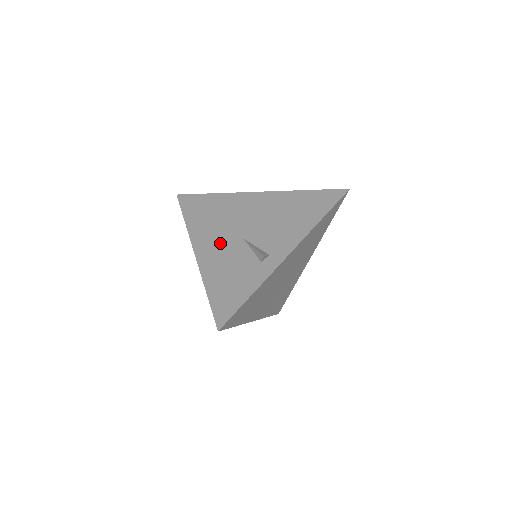
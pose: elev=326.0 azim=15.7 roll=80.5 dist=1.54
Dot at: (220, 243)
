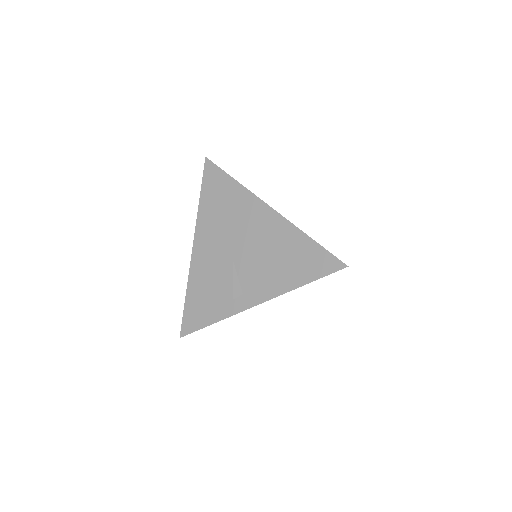
Dot at: (214, 251)
